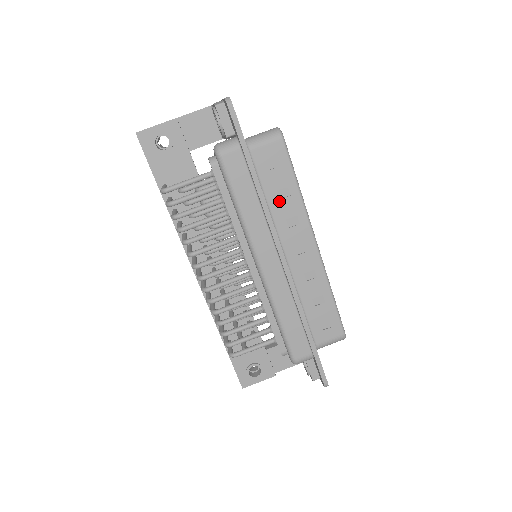
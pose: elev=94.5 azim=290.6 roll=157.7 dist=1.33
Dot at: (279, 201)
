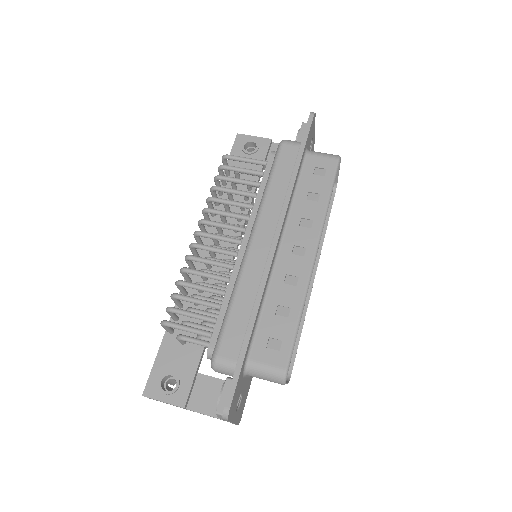
Dot at: (305, 200)
